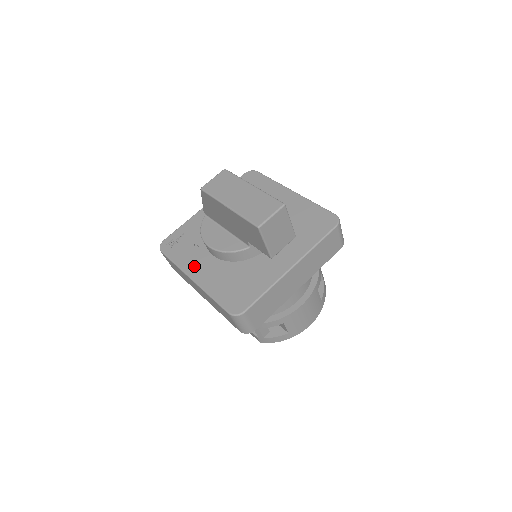
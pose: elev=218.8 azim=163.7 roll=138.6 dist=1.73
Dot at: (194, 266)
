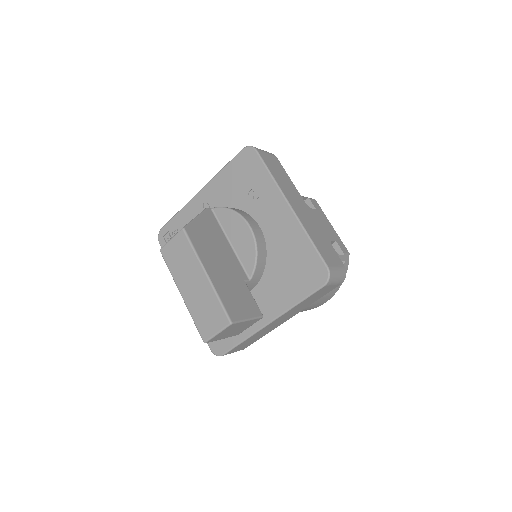
Dot at: occluded
